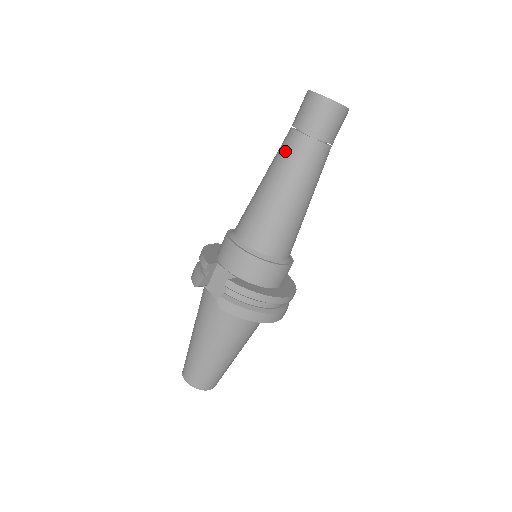
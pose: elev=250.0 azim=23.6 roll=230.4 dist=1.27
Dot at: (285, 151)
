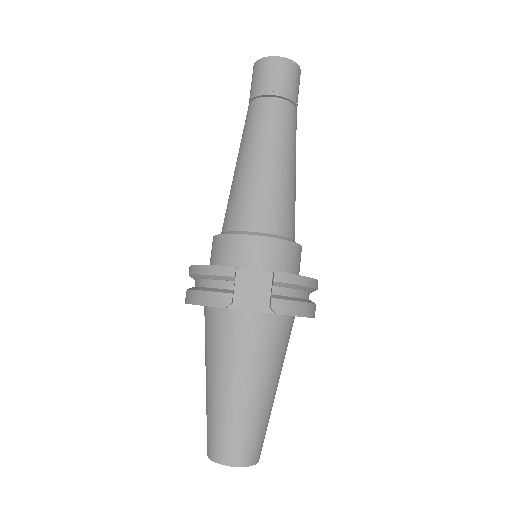
Dot at: (265, 119)
